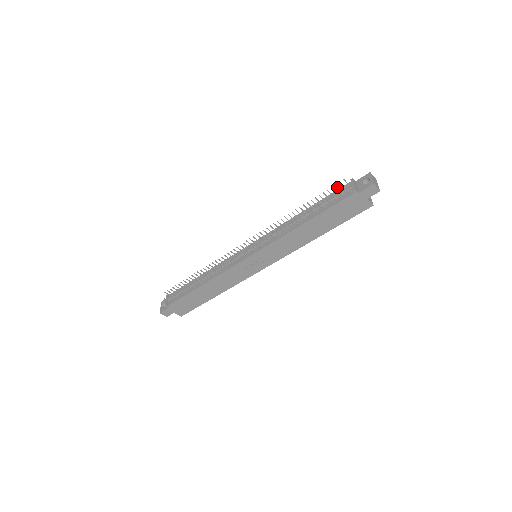
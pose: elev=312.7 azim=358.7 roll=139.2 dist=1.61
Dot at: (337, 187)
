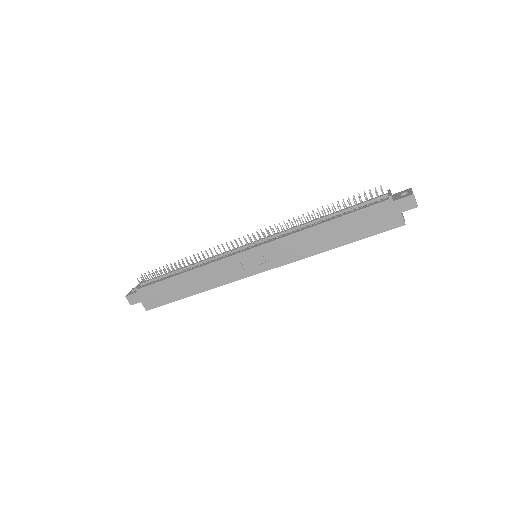
Dot at: (371, 193)
